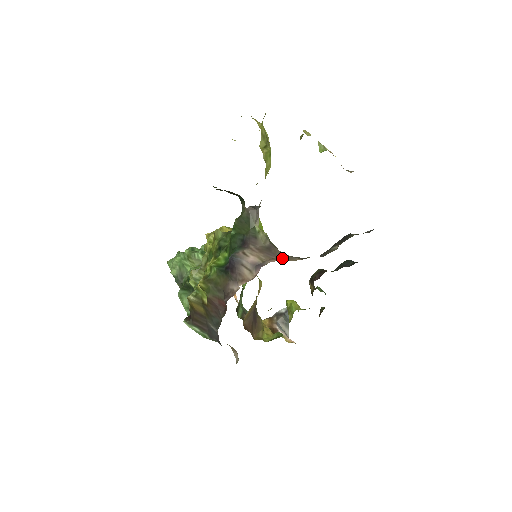
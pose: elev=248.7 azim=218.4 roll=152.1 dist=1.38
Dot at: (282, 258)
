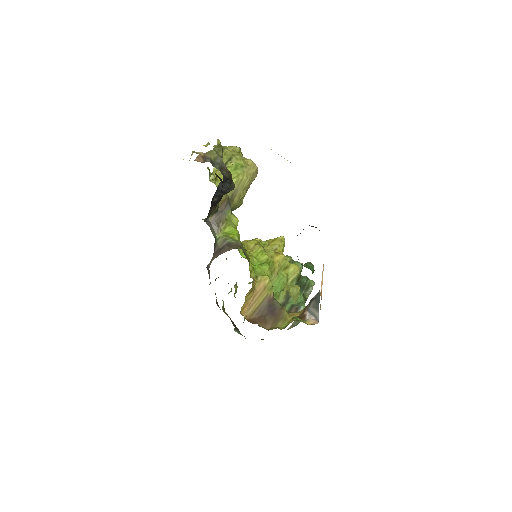
Dot at: occluded
